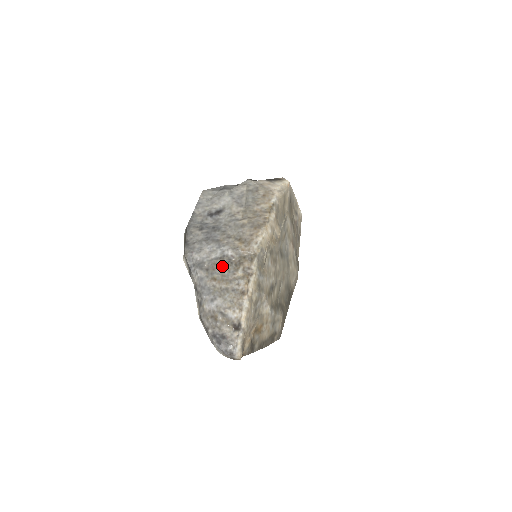
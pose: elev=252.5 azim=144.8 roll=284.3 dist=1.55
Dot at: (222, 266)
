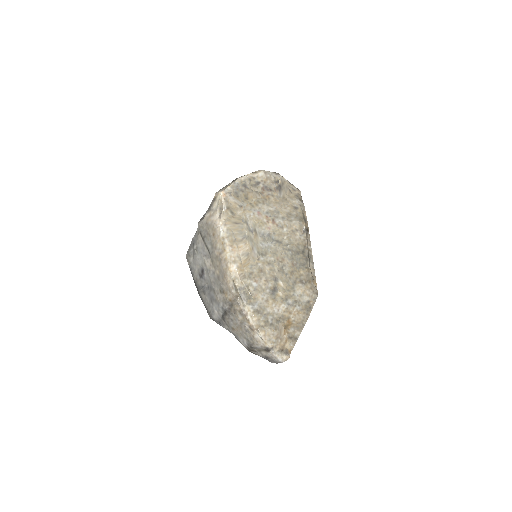
Dot at: (230, 318)
